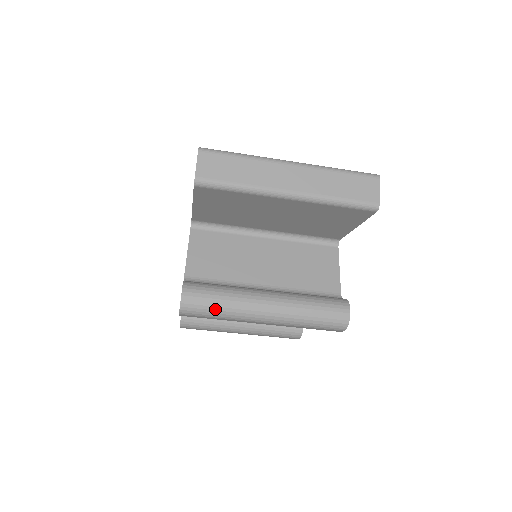
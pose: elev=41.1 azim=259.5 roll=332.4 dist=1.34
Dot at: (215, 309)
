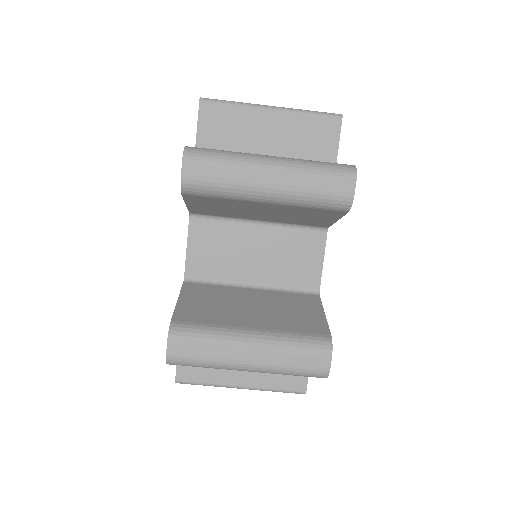
Dot at: (219, 153)
